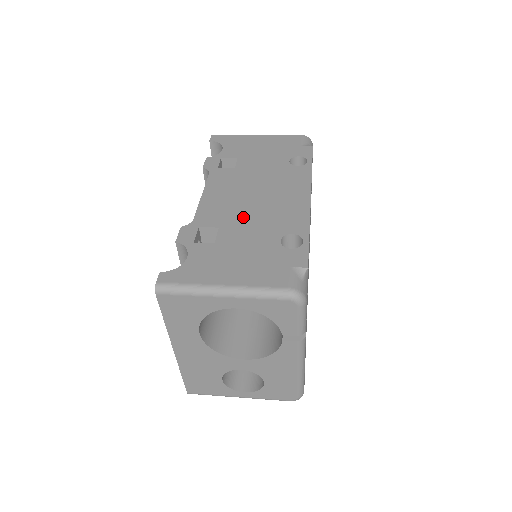
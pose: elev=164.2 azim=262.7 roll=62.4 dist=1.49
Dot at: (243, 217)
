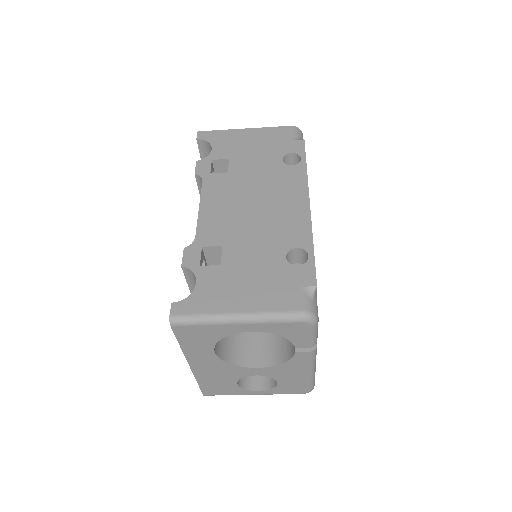
Dot at: (245, 232)
